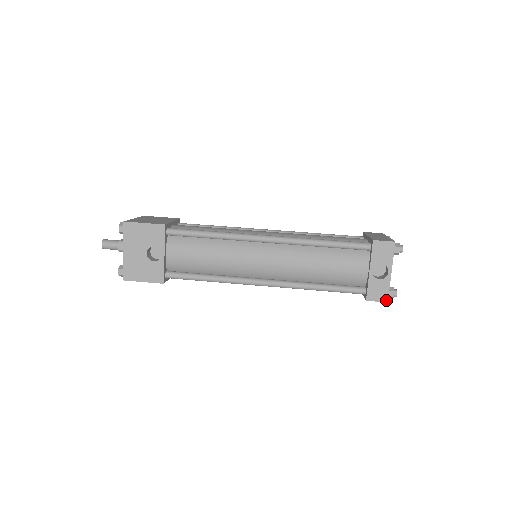
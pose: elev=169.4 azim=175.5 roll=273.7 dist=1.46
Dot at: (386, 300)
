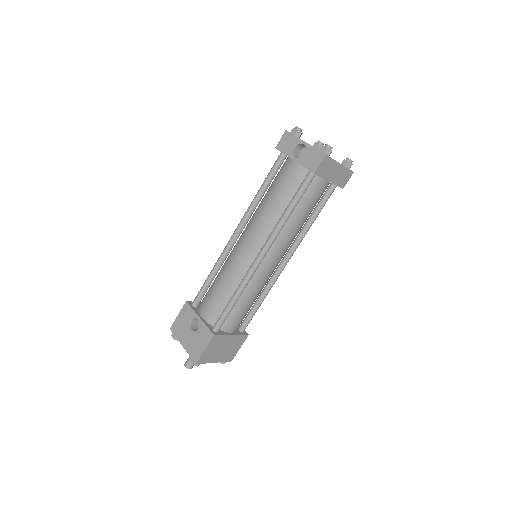
Dot at: (323, 155)
